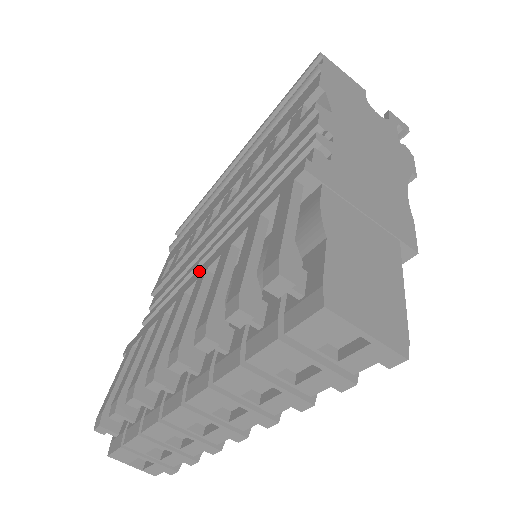
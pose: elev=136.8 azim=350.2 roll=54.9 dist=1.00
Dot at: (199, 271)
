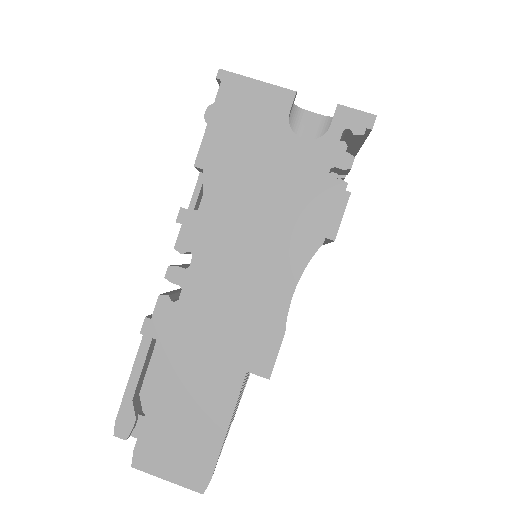
Dot at: occluded
